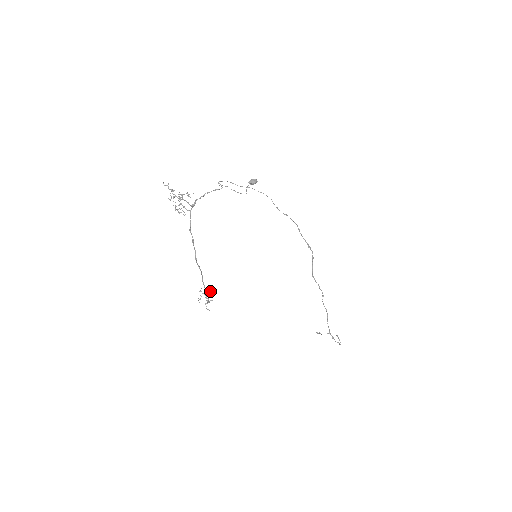
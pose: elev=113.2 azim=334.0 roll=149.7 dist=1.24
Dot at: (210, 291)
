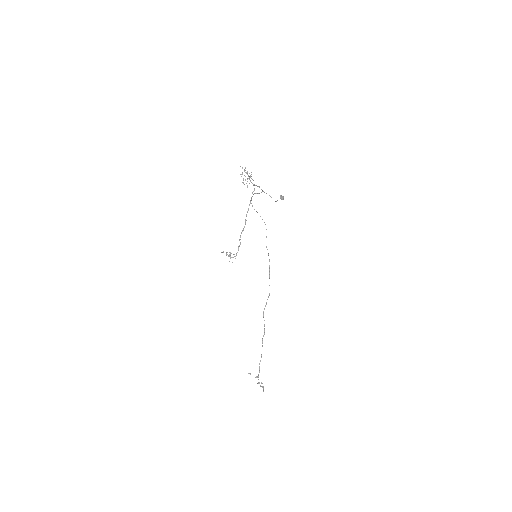
Dot at: (233, 254)
